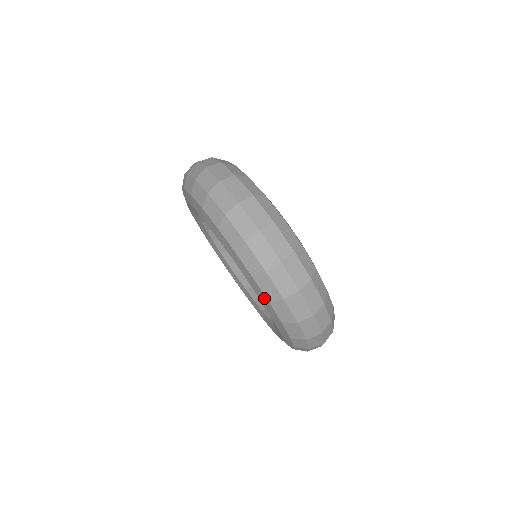
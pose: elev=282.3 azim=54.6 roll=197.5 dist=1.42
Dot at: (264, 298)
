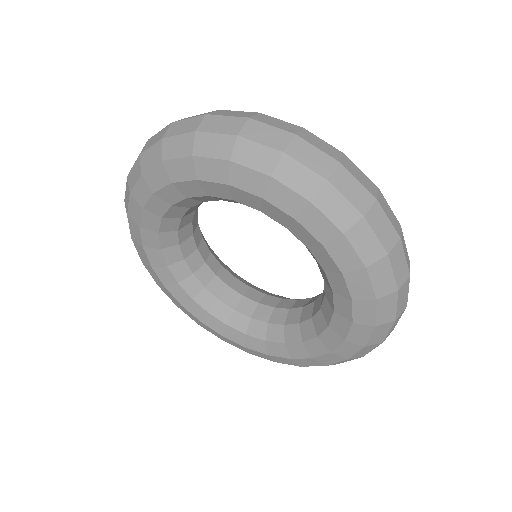
Dot at: (368, 296)
